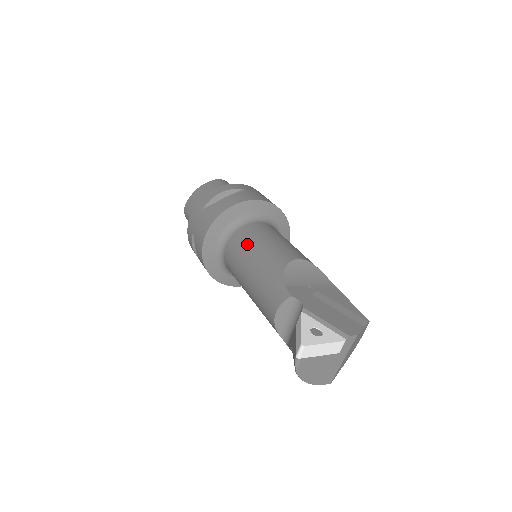
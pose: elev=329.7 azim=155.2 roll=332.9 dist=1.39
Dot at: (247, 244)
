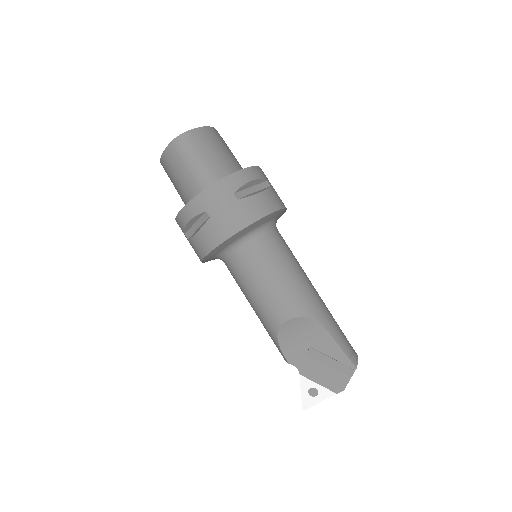
Dot at: (240, 286)
